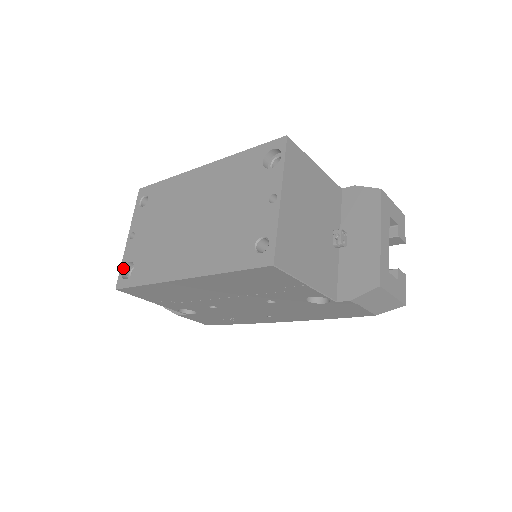
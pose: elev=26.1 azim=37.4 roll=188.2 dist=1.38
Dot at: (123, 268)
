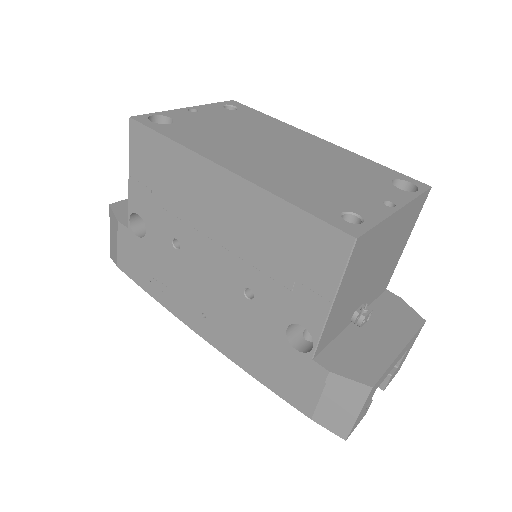
Dot at: (157, 115)
